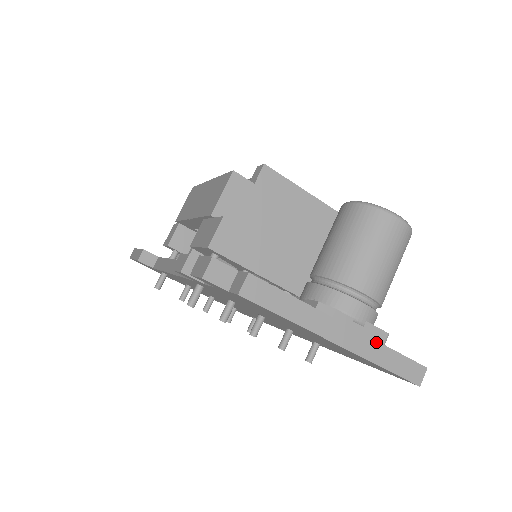
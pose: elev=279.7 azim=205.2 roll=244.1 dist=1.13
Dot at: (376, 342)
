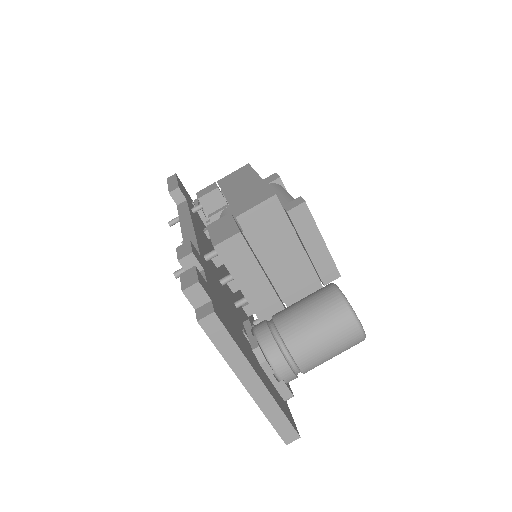
Dot at: (275, 402)
